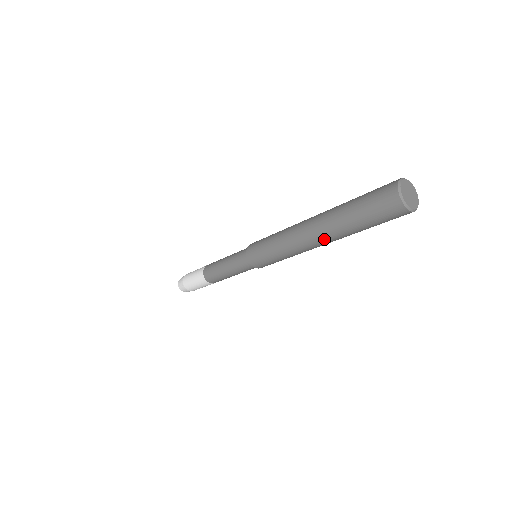
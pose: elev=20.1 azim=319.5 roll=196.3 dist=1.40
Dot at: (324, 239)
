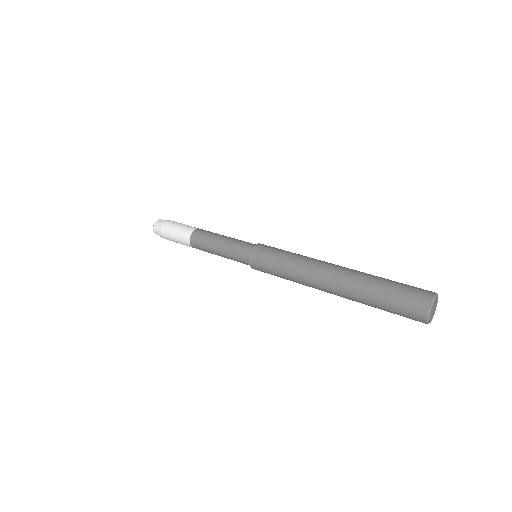
Dot at: occluded
